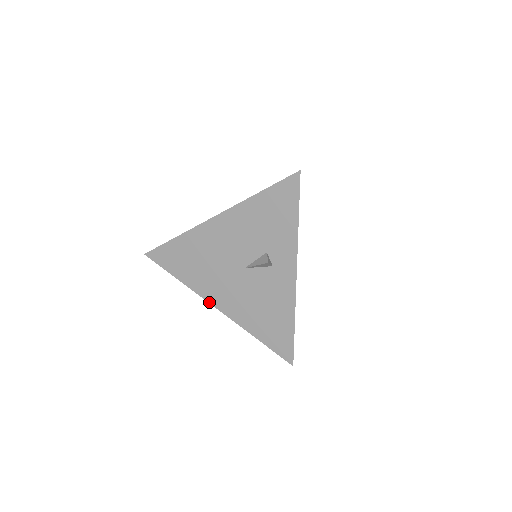
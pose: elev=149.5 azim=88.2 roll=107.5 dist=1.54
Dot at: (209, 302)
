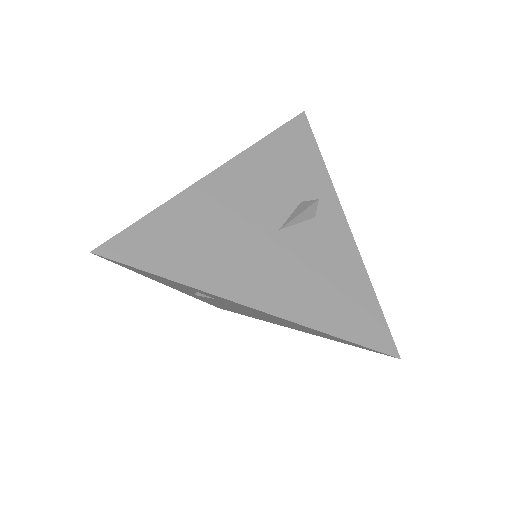
Dot at: (239, 302)
